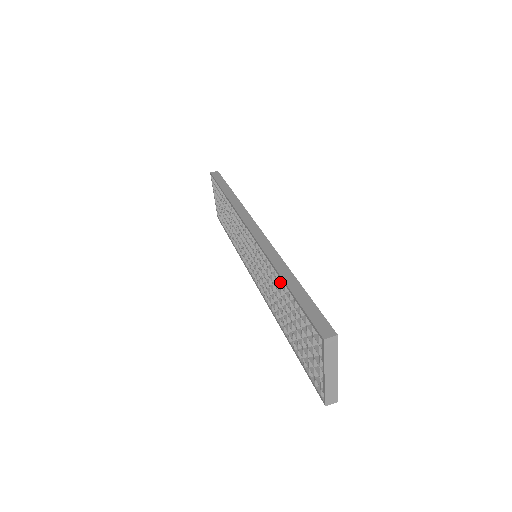
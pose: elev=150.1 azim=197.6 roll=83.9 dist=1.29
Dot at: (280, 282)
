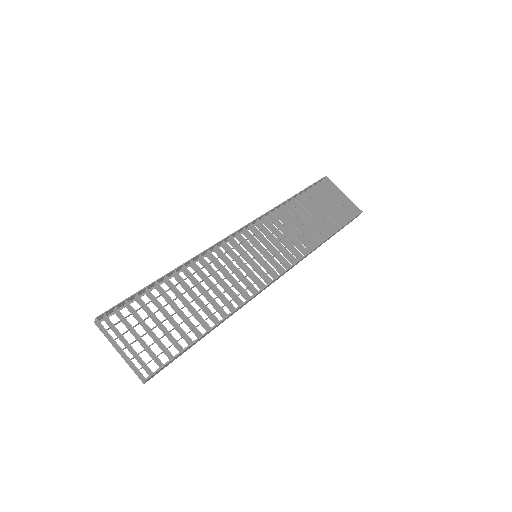
Dot at: (177, 281)
